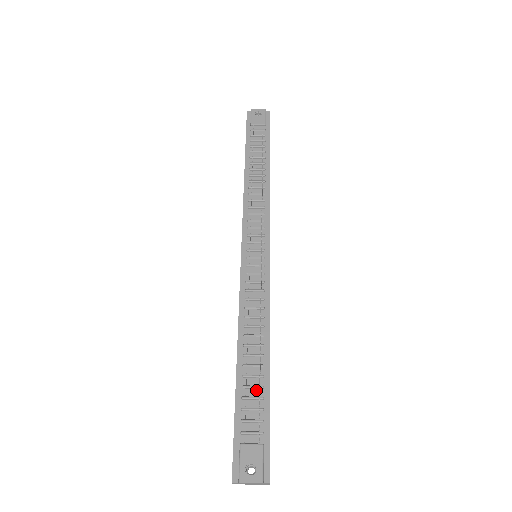
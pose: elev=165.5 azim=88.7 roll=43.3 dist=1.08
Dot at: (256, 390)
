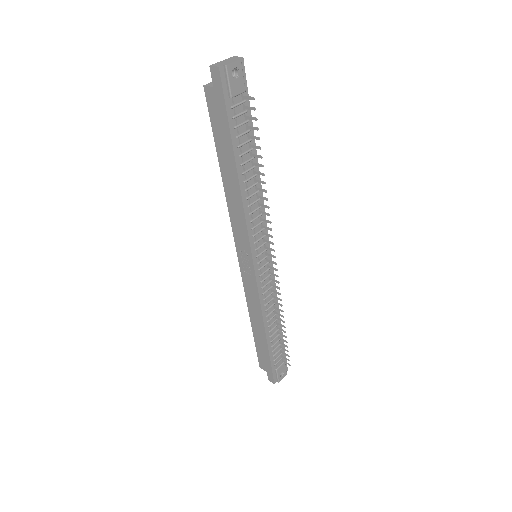
Dot at: (277, 342)
